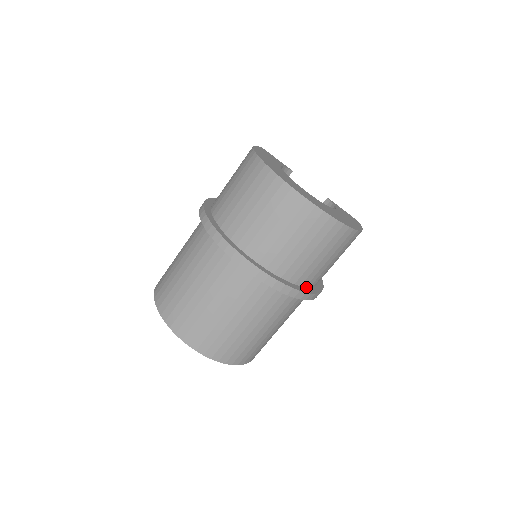
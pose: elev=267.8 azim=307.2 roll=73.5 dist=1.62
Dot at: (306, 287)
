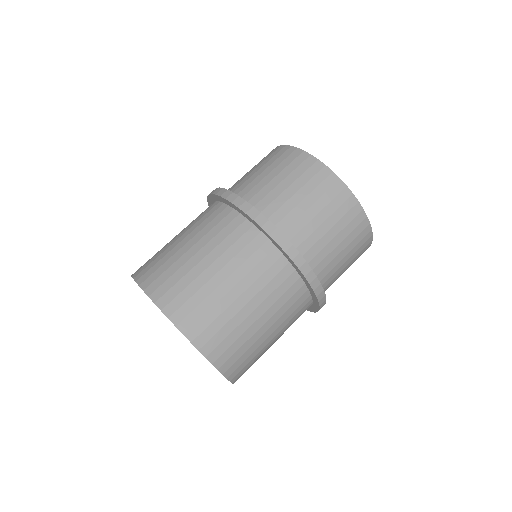
Dot at: occluded
